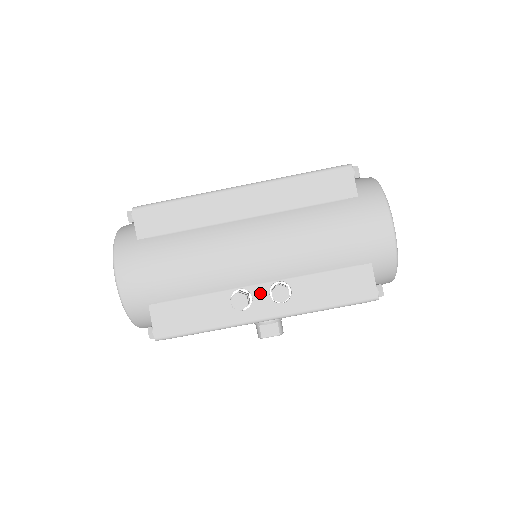
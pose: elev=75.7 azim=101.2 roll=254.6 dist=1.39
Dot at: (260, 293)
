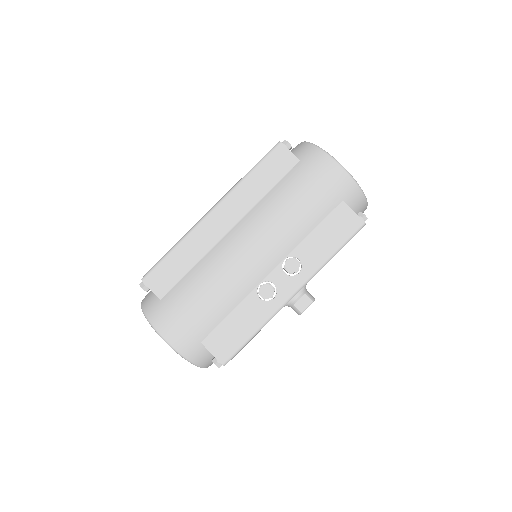
Dot at: (277, 277)
